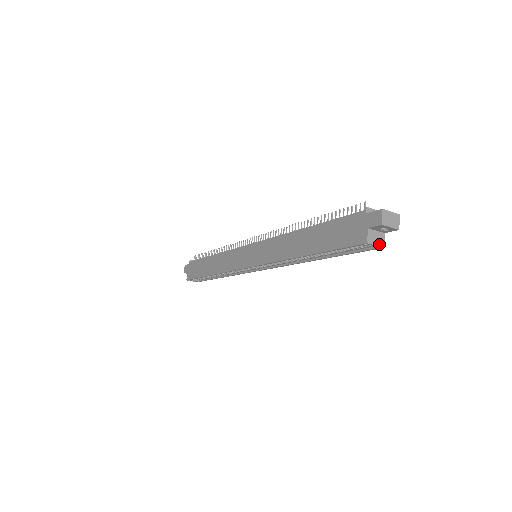
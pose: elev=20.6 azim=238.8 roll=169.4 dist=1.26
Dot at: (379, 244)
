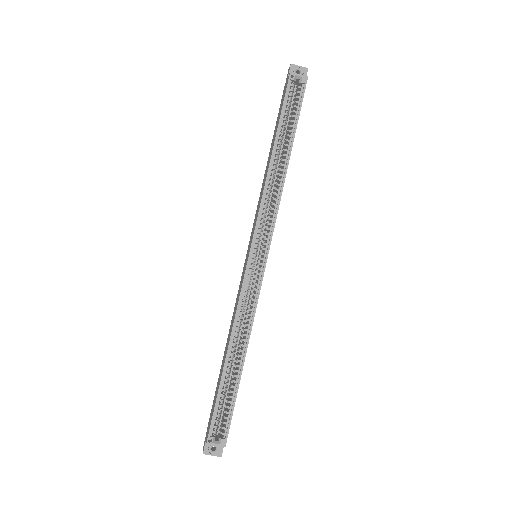
Dot at: (302, 76)
